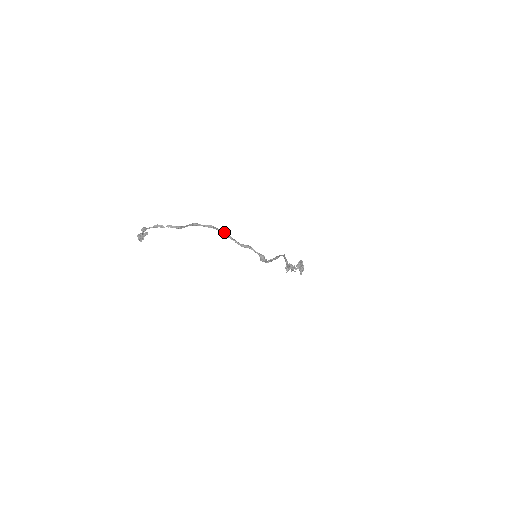
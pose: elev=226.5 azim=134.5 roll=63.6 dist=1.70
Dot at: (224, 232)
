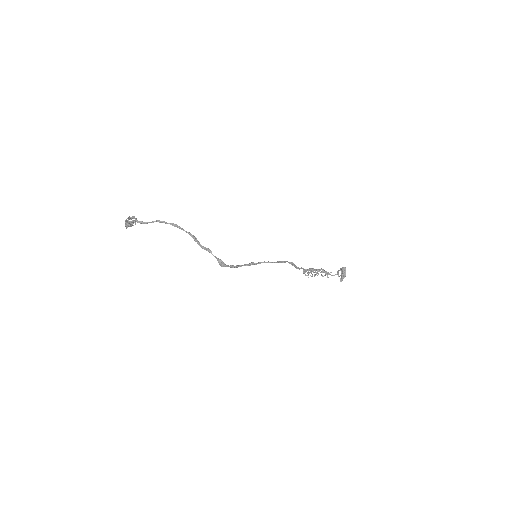
Dot at: (188, 232)
